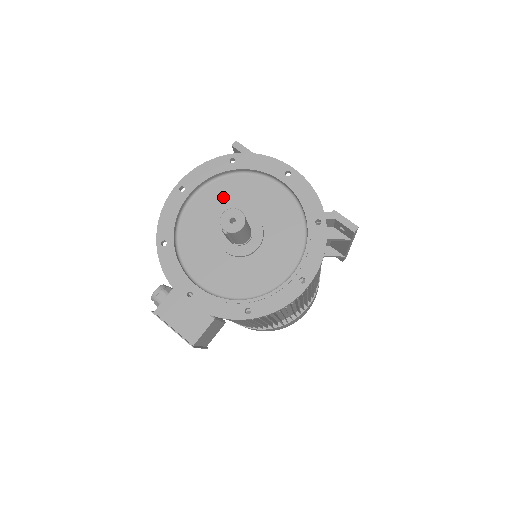
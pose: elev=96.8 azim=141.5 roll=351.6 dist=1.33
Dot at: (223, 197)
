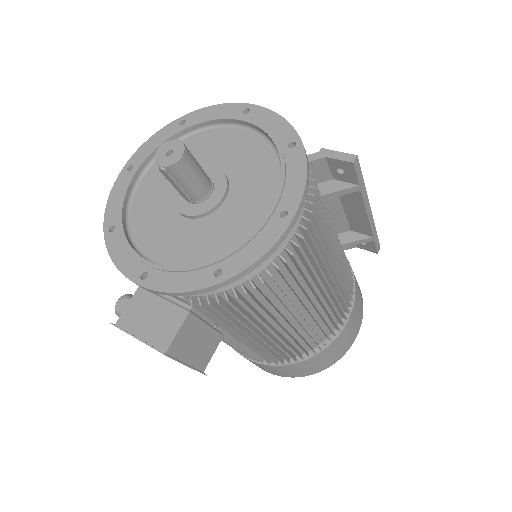
Dot at: occluded
